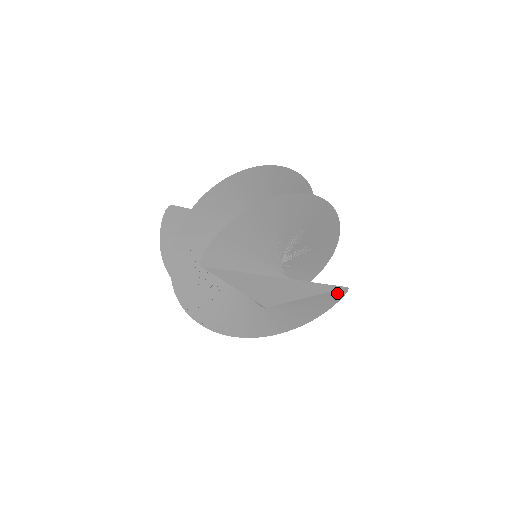
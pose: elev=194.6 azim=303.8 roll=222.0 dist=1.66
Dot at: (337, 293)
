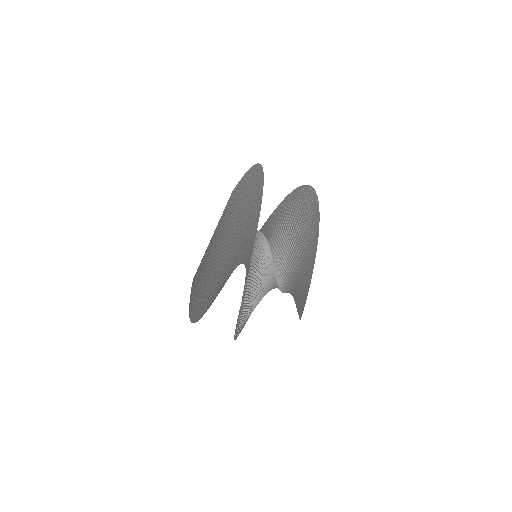
Dot at: occluded
